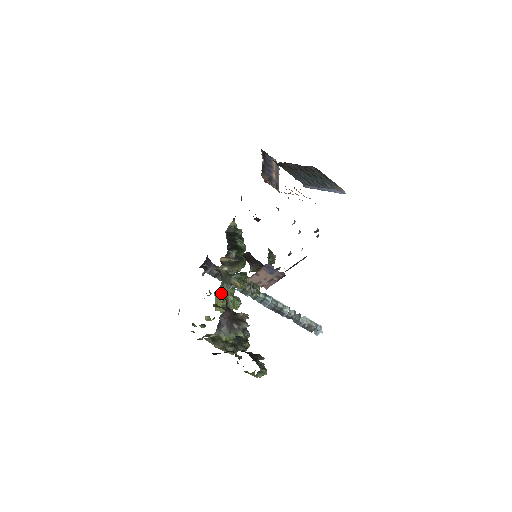
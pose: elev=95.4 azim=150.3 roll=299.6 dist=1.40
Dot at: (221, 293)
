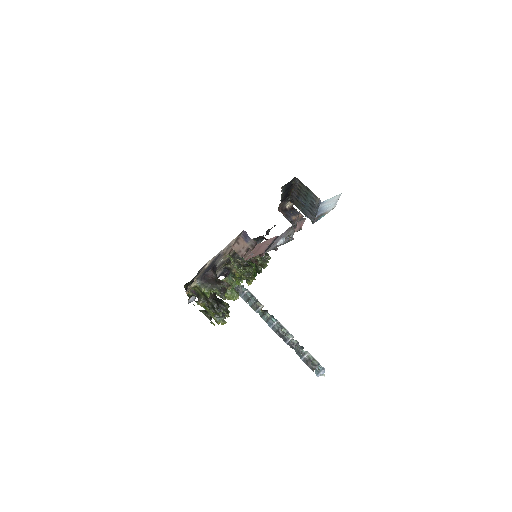
Dot at: (222, 279)
